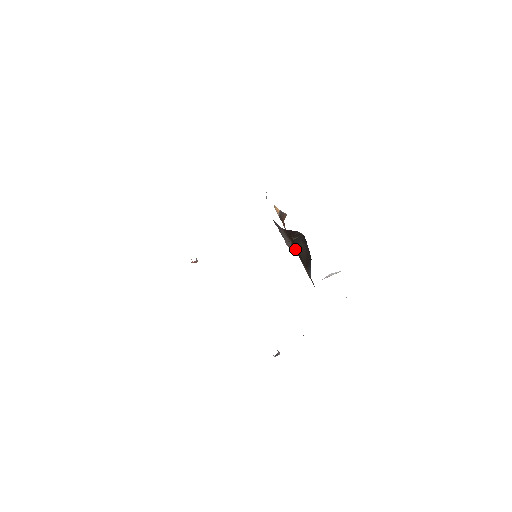
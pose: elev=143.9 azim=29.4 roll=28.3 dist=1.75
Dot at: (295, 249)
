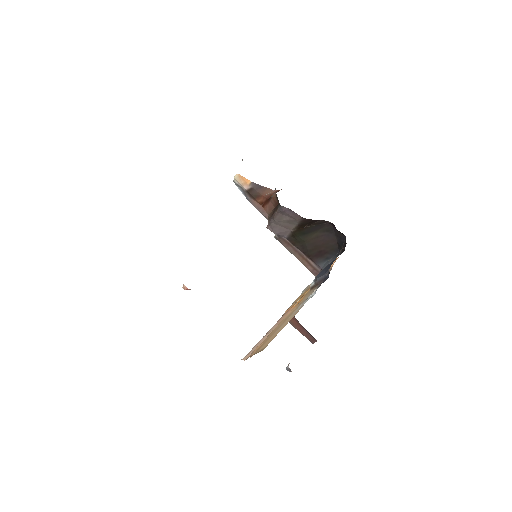
Dot at: (295, 237)
